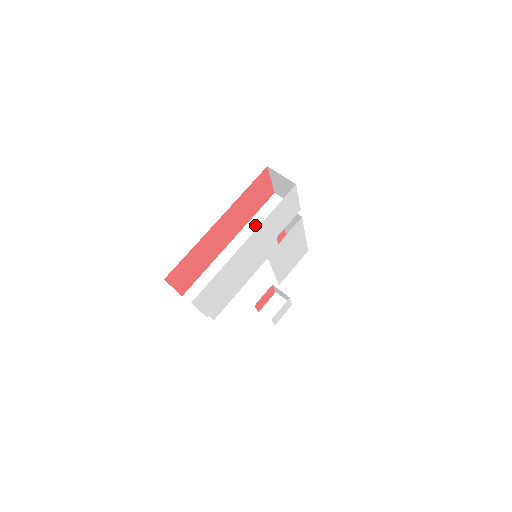
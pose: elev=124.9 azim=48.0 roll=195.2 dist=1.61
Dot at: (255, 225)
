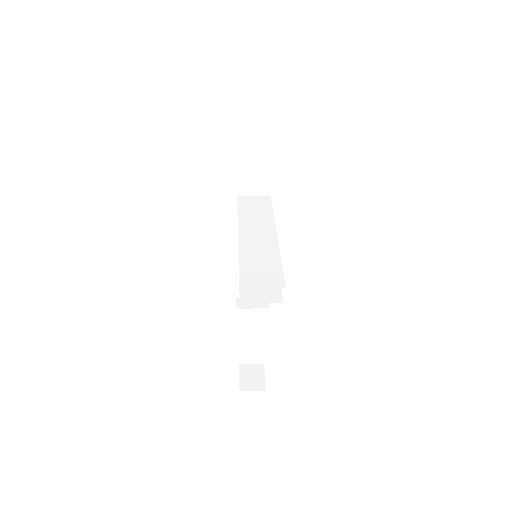
Dot at: (246, 217)
